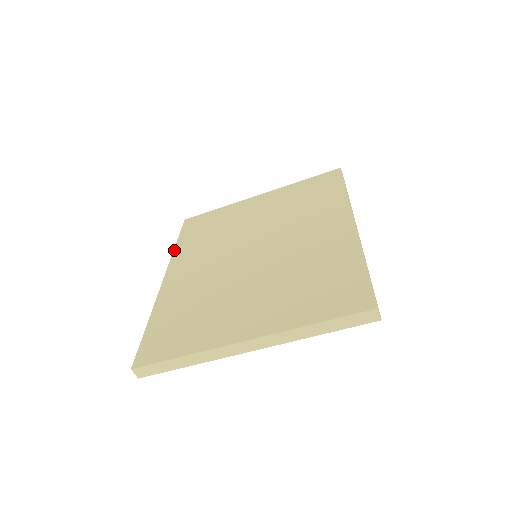
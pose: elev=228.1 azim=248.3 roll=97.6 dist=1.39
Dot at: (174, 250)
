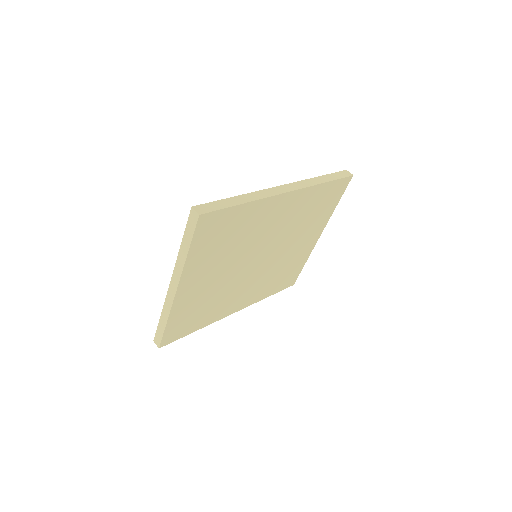
Dot at: occluded
